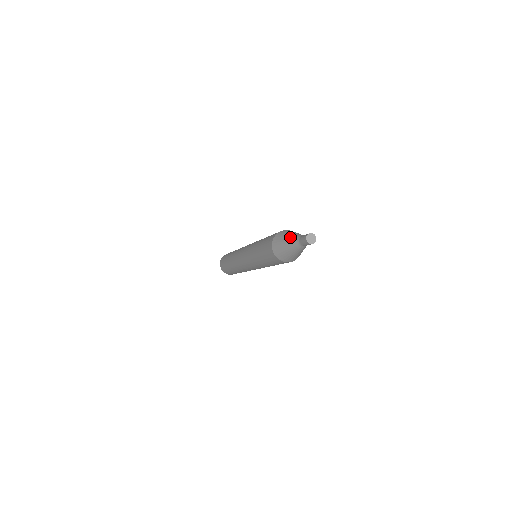
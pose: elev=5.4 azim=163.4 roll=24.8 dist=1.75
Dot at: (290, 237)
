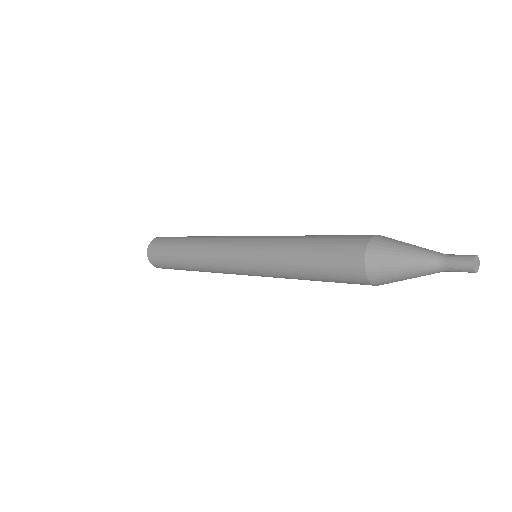
Dot at: (414, 260)
